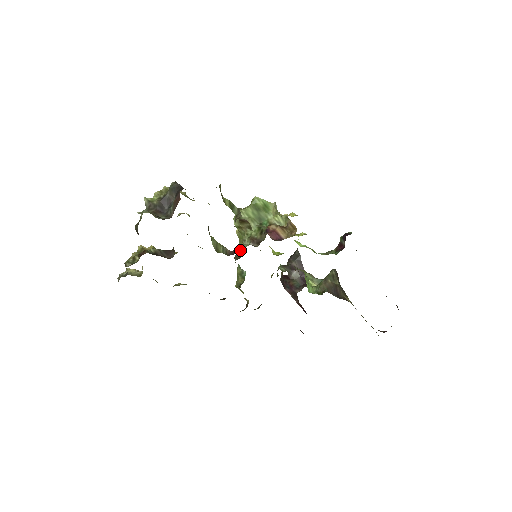
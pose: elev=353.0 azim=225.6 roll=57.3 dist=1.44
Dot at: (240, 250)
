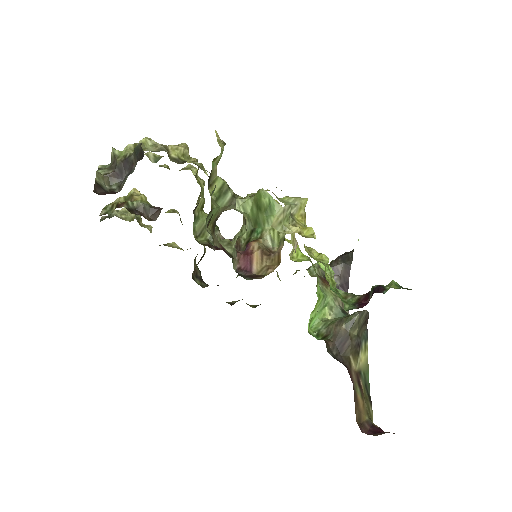
Dot at: occluded
